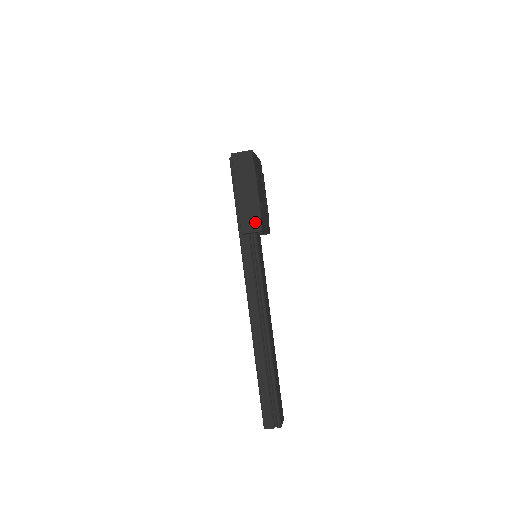
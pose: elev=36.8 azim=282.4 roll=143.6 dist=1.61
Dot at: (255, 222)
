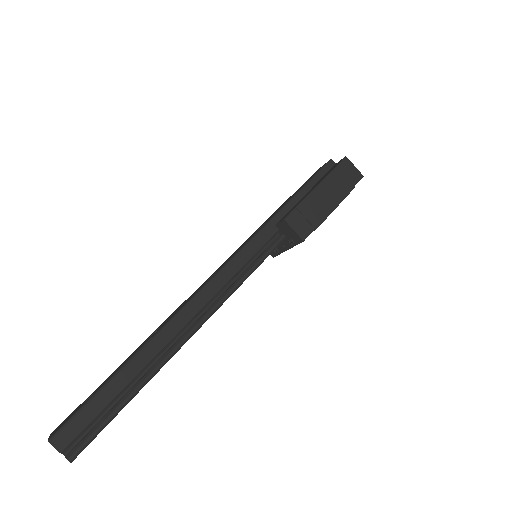
Dot at: (306, 226)
